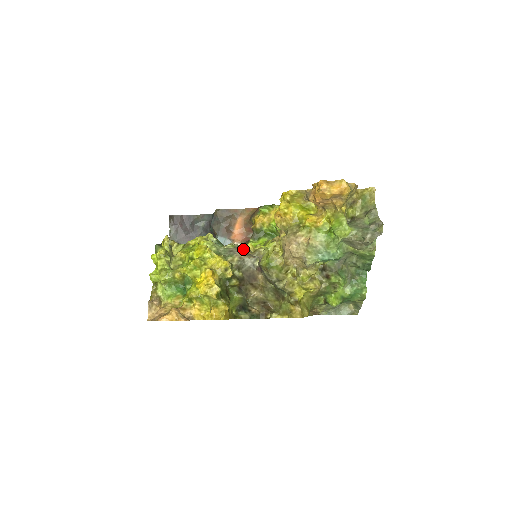
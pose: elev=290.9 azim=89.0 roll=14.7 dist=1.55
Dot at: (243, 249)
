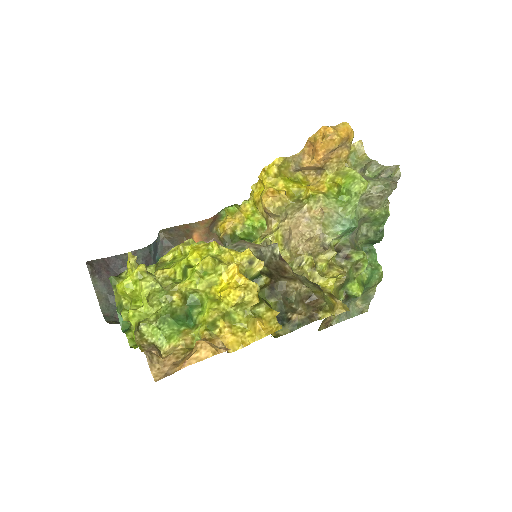
Dot at: occluded
